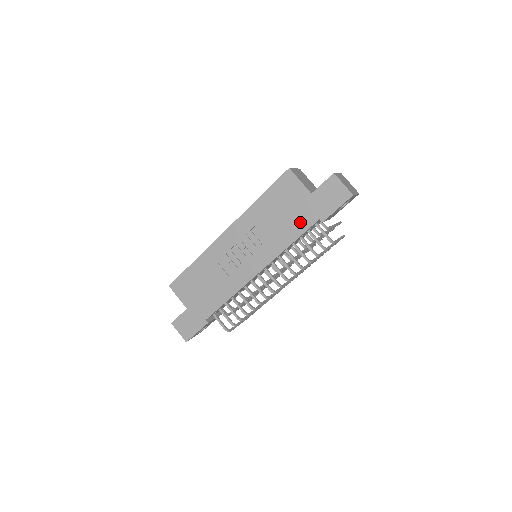
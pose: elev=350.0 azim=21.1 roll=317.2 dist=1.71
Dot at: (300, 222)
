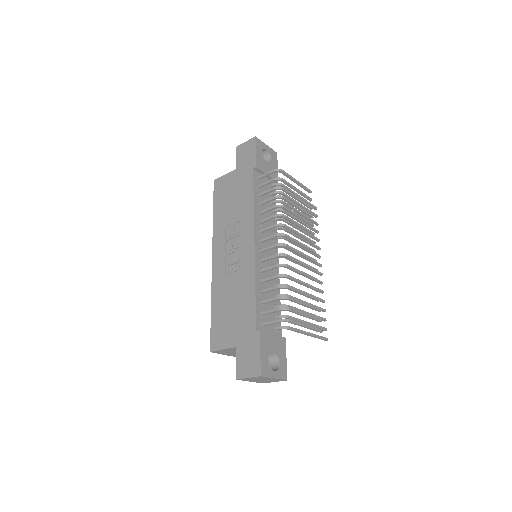
Dot at: (245, 186)
